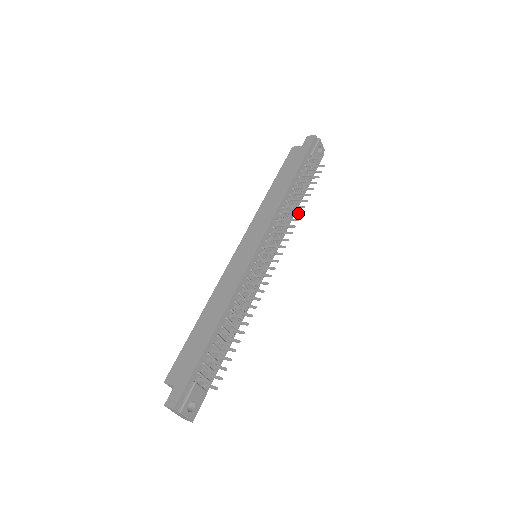
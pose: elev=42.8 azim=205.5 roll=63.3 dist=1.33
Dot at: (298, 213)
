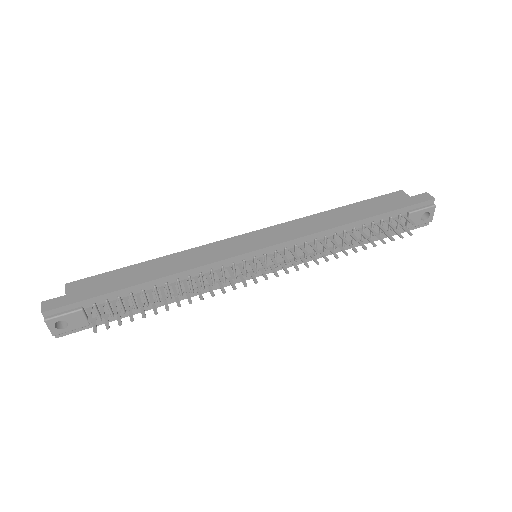
Dot at: (335, 254)
